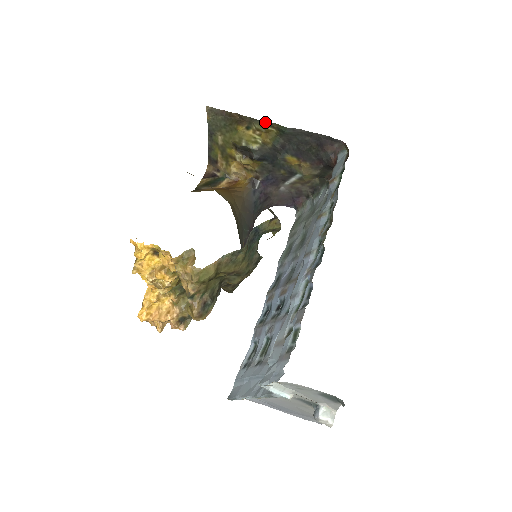
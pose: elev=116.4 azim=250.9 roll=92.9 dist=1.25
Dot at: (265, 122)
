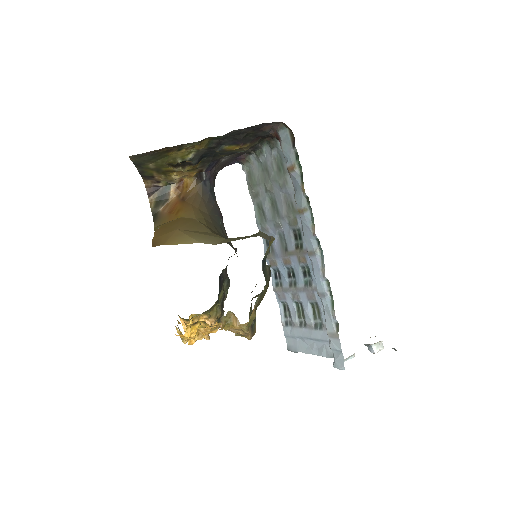
Dot at: (197, 142)
